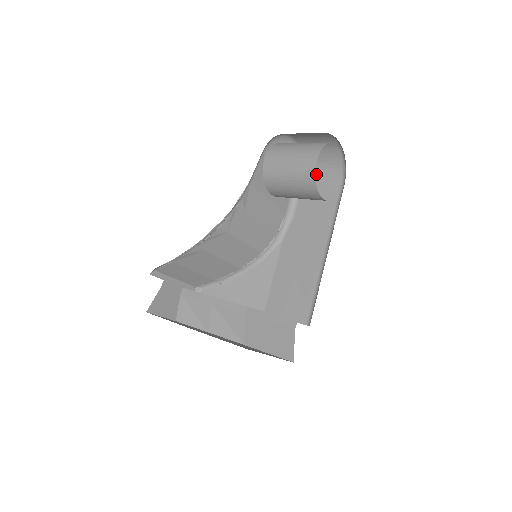
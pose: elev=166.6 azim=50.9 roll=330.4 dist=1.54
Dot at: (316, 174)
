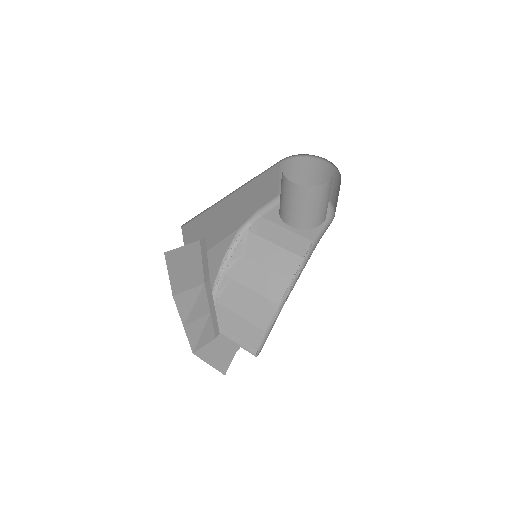
Dot at: occluded
